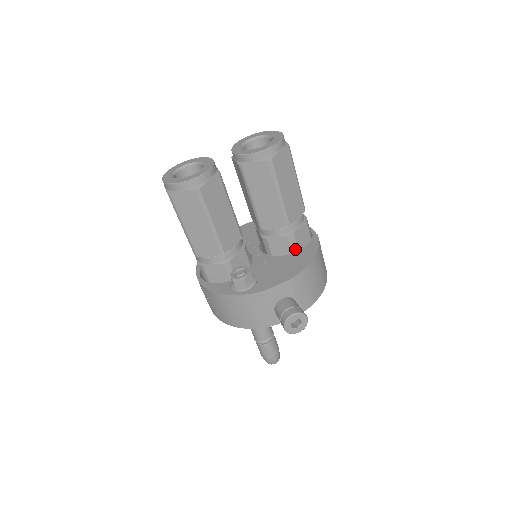
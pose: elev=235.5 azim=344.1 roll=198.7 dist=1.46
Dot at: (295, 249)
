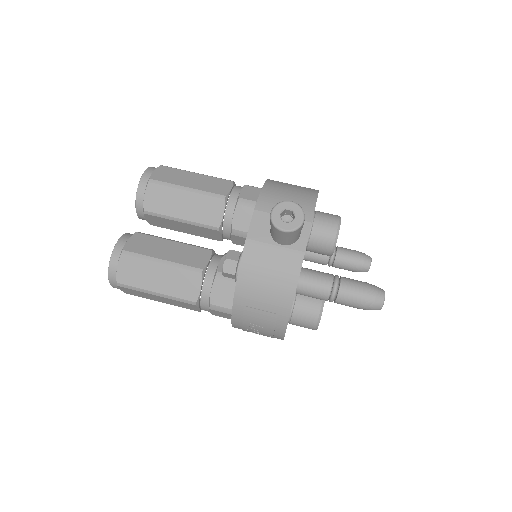
Dot at: occluded
